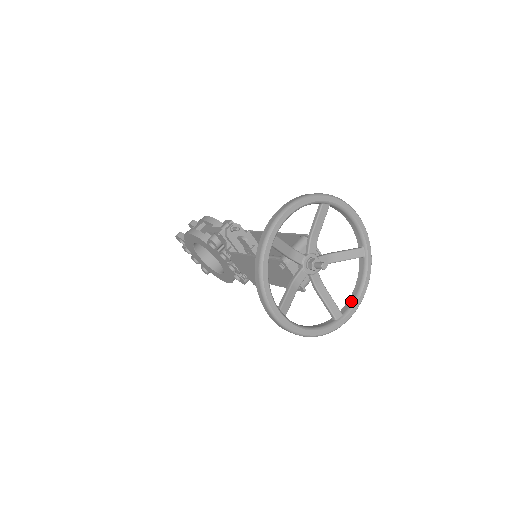
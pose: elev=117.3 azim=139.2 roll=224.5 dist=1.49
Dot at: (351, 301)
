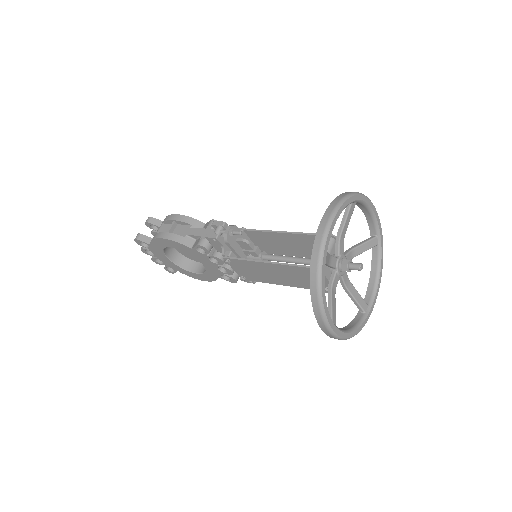
Dot at: (371, 290)
